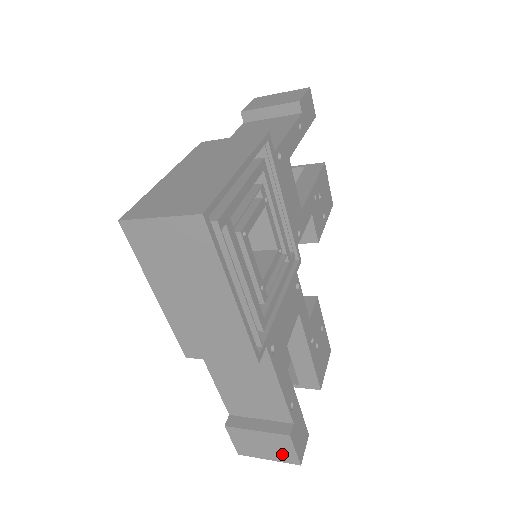
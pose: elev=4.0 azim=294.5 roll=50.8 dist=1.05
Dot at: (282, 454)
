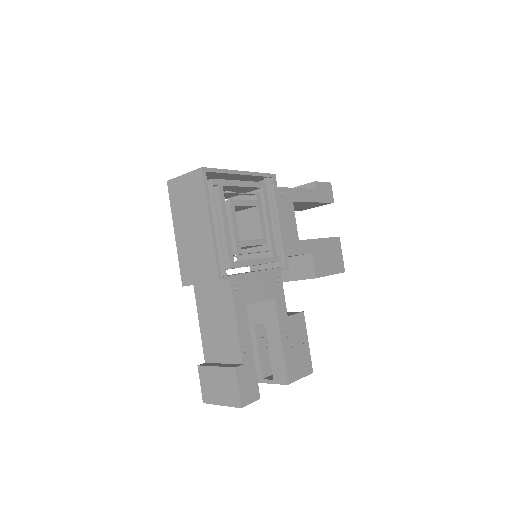
Dot at: (230, 395)
